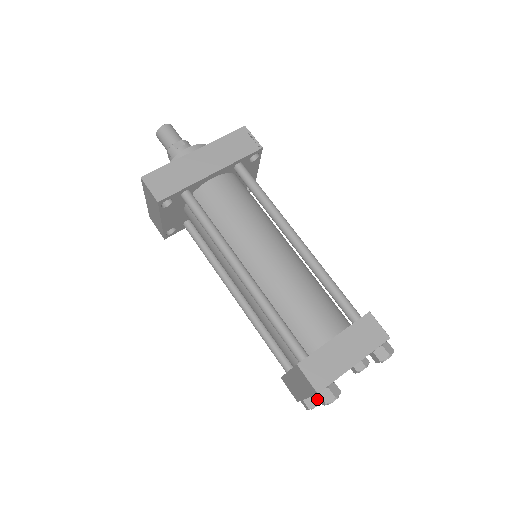
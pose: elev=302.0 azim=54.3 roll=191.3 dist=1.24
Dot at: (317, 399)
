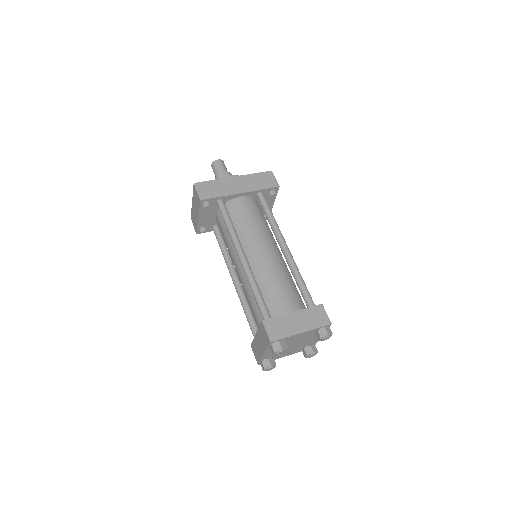
Dot at: (272, 363)
